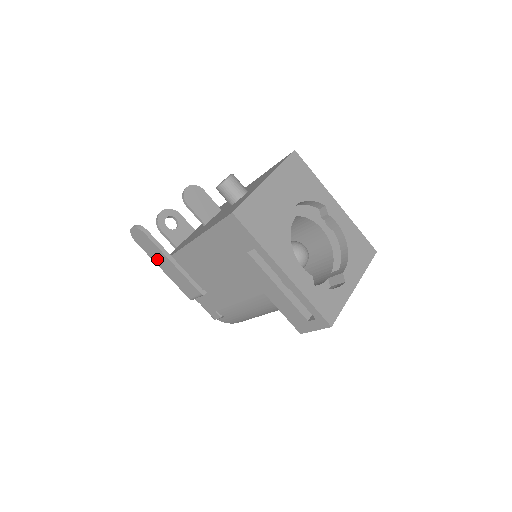
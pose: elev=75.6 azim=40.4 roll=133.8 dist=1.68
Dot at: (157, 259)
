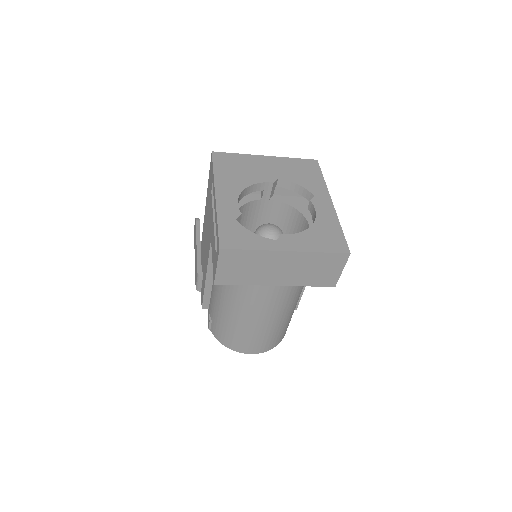
Dot at: occluded
